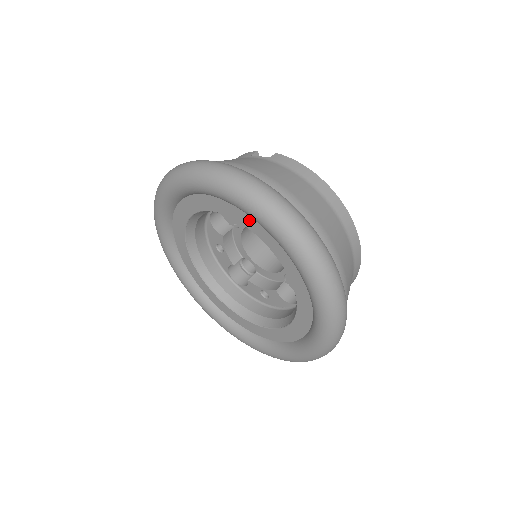
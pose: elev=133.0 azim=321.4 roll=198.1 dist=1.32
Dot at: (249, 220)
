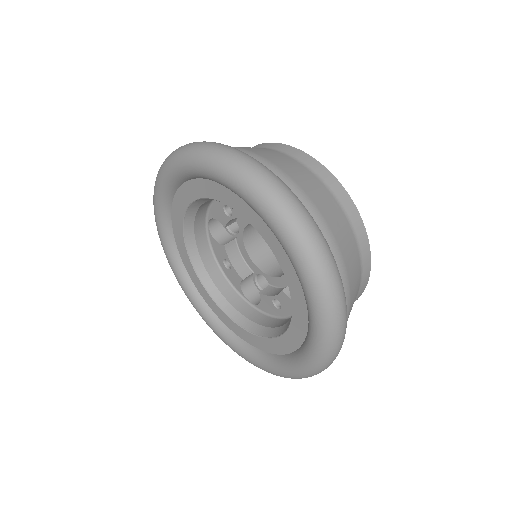
Dot at: (216, 189)
